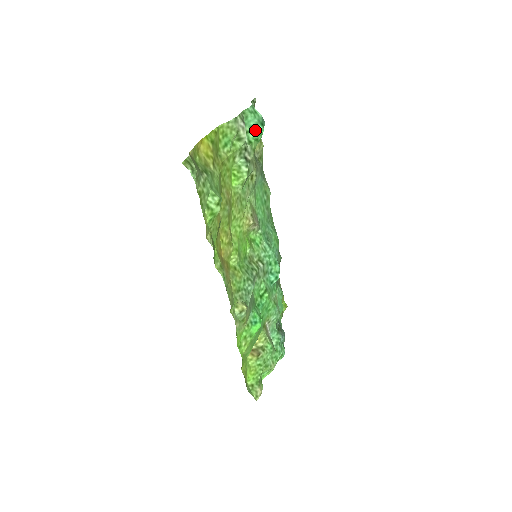
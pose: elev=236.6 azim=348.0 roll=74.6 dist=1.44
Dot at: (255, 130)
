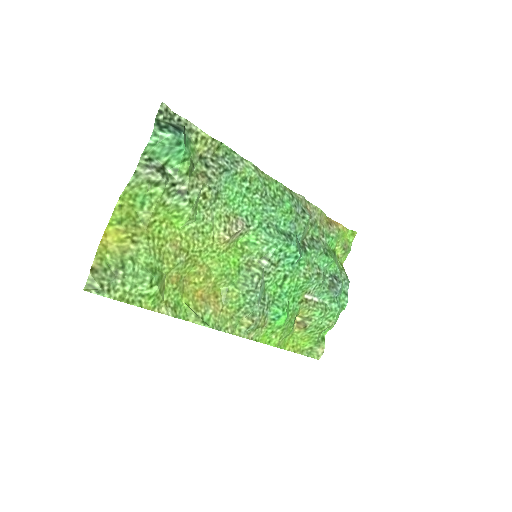
Dot at: (174, 154)
